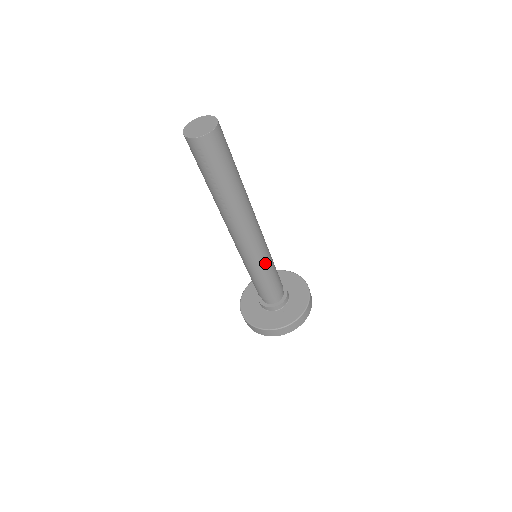
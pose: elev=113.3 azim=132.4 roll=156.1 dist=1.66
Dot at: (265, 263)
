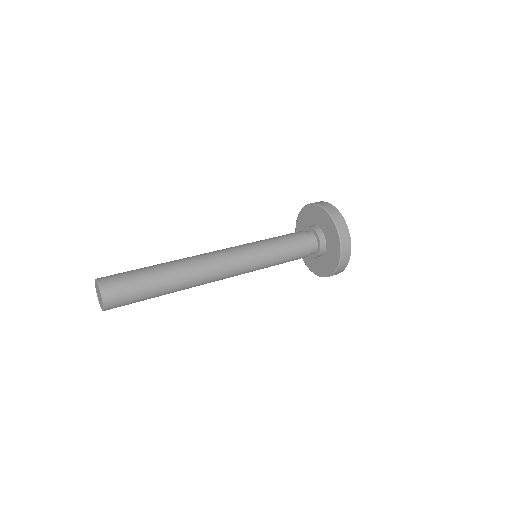
Dot at: (264, 263)
